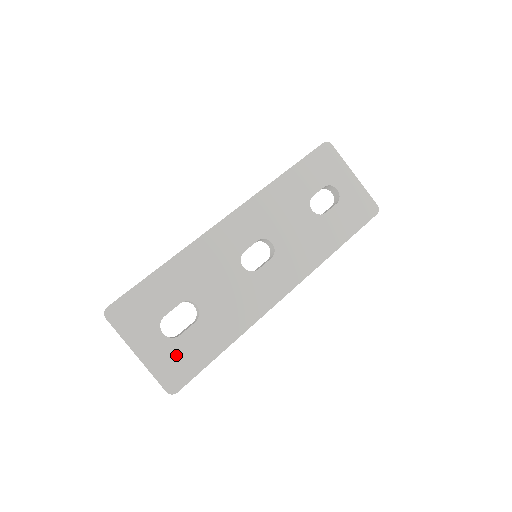
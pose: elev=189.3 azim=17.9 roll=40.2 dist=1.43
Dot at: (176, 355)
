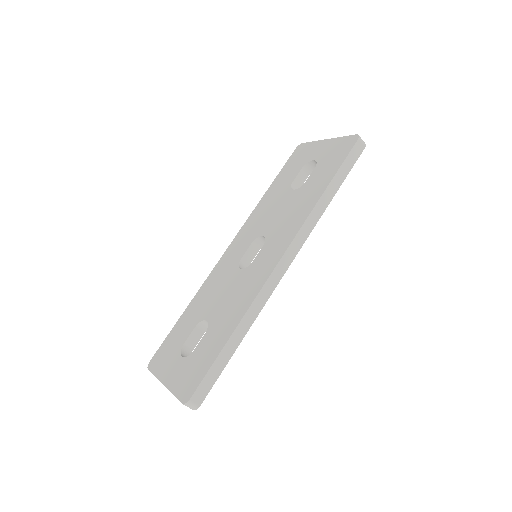
Dot at: (190, 368)
